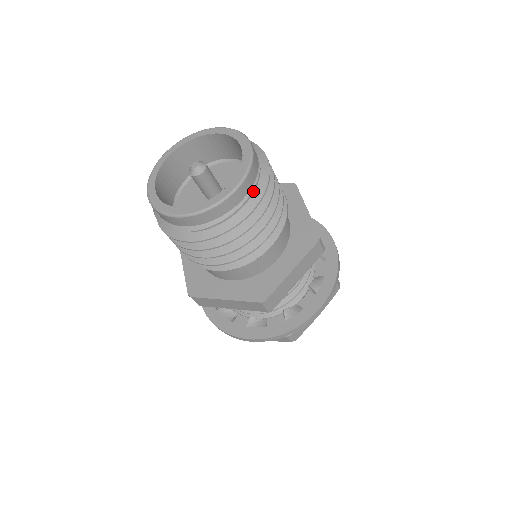
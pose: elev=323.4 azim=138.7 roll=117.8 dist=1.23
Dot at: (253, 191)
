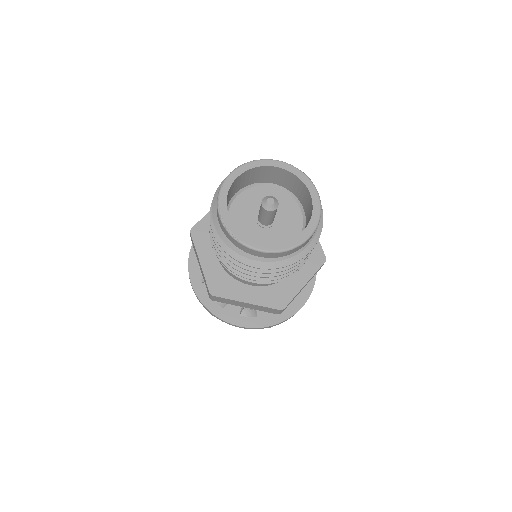
Dot at: (314, 233)
